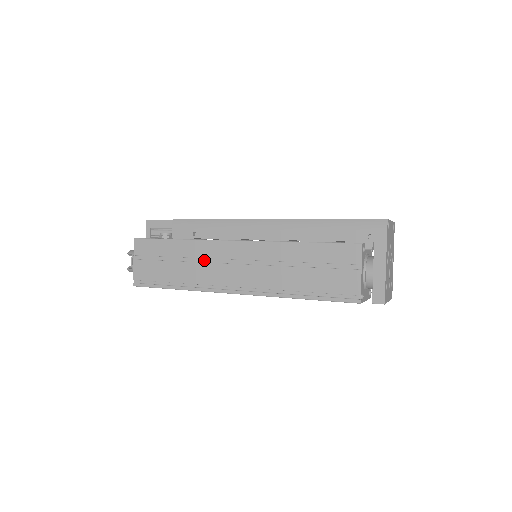
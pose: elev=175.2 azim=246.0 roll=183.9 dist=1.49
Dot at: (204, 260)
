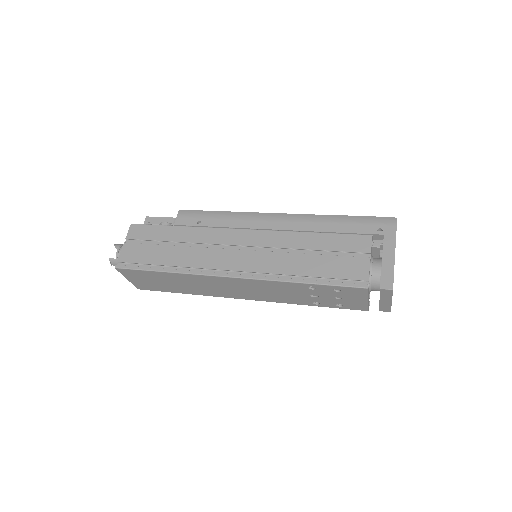
Dot at: (204, 246)
